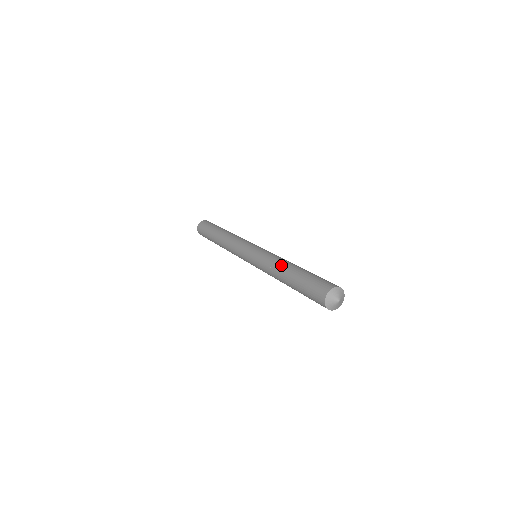
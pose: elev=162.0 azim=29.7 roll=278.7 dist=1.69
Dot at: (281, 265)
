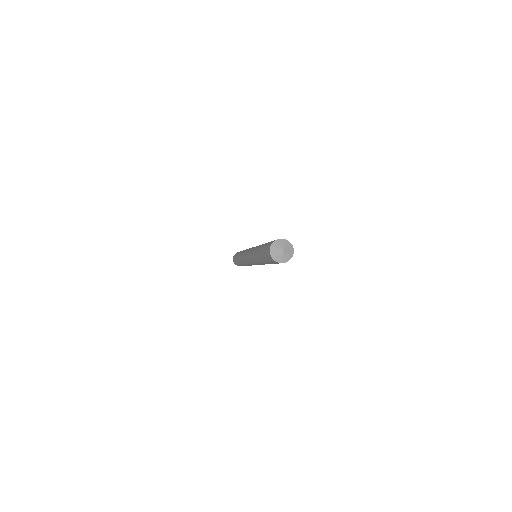
Dot at: (260, 245)
